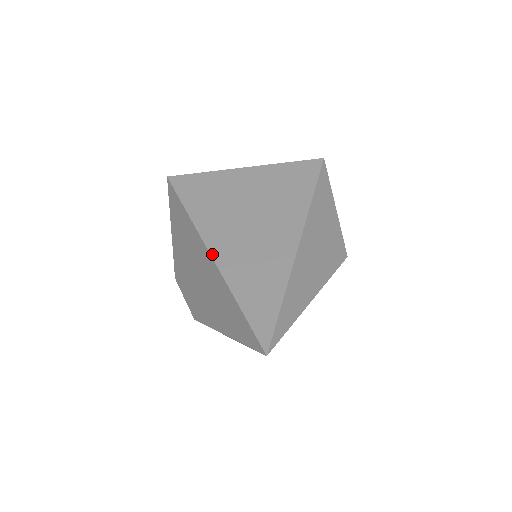
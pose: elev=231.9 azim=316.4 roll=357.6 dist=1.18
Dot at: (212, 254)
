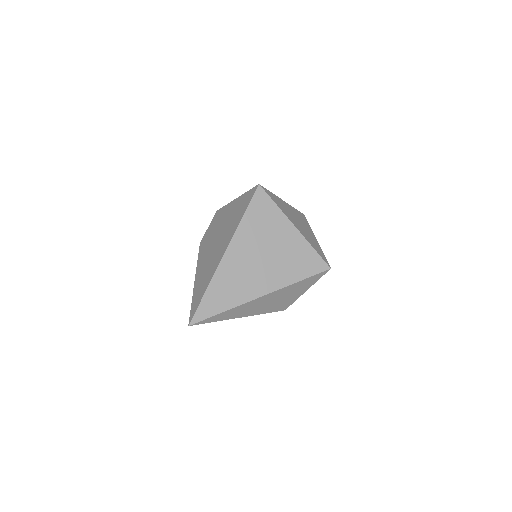
Dot at: (224, 256)
